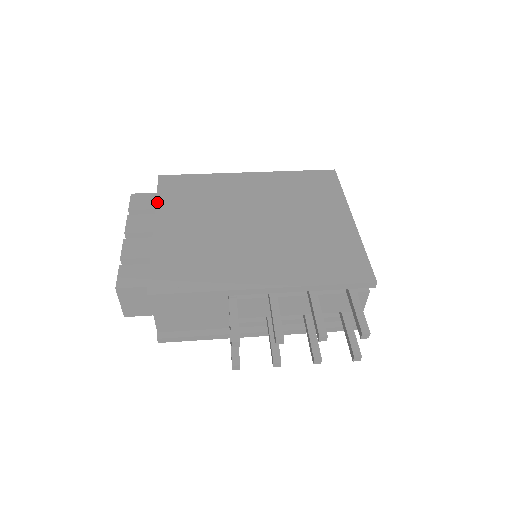
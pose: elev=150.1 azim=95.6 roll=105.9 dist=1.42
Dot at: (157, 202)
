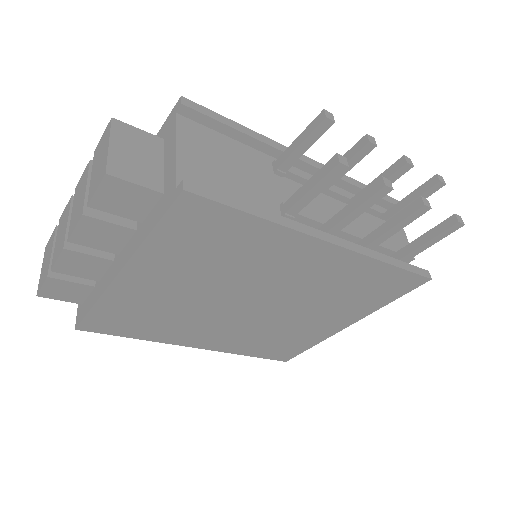
Dot at: occluded
